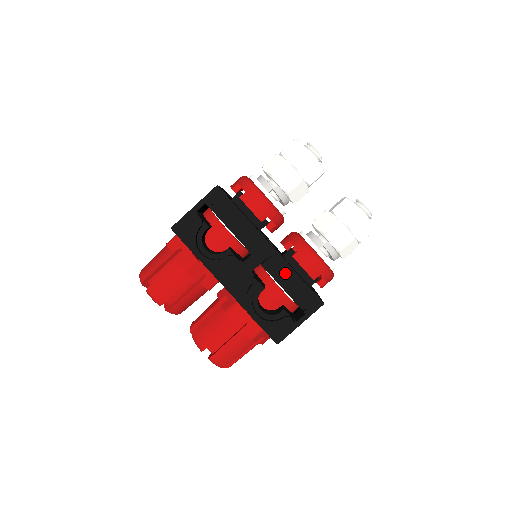
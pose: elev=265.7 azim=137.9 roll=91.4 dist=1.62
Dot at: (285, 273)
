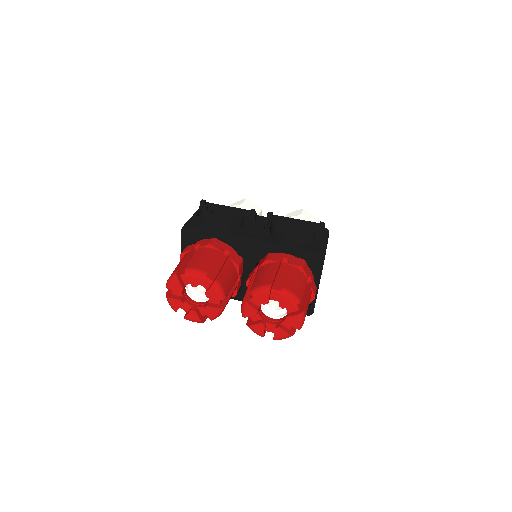
Dot at: occluded
